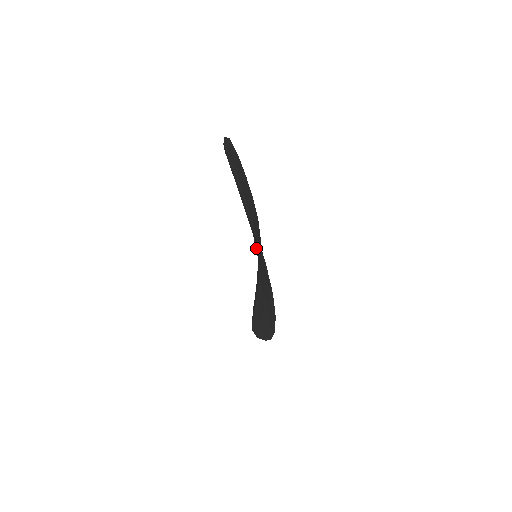
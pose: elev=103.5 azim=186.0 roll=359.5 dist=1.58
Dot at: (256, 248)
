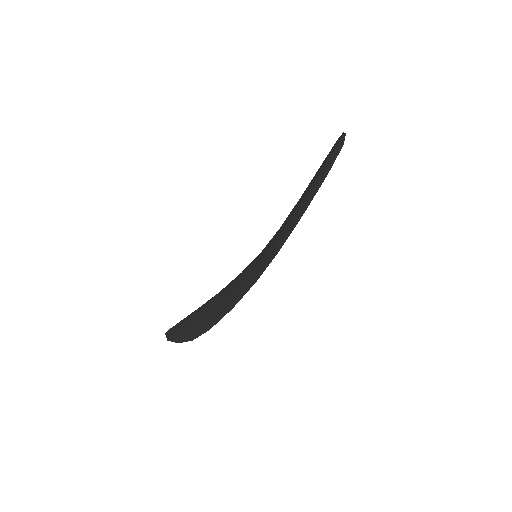
Dot at: (270, 243)
